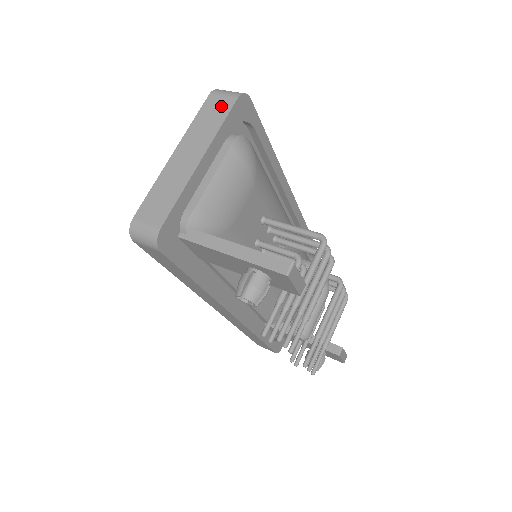
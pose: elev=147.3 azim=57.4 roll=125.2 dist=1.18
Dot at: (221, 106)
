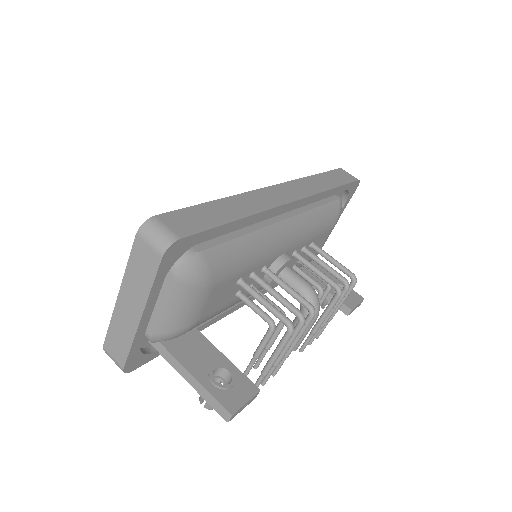
Dot at: (148, 260)
